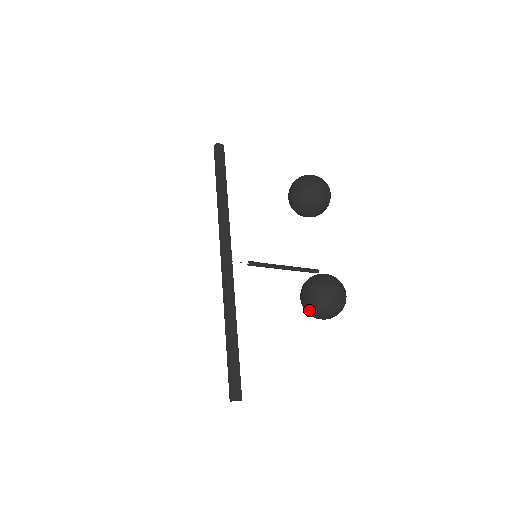
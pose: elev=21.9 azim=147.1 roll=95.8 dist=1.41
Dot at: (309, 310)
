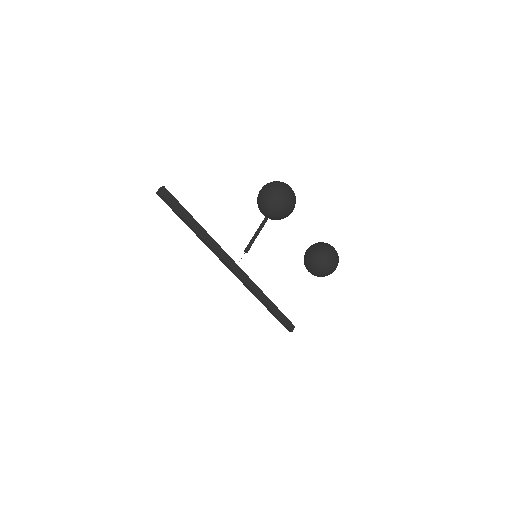
Dot at: occluded
